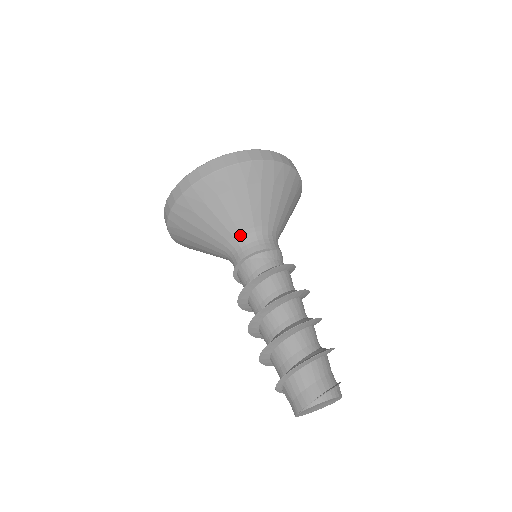
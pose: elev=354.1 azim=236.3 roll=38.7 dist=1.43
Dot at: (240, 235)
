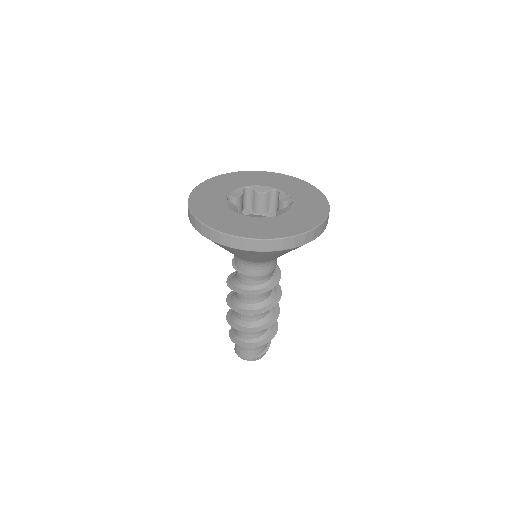
Dot at: occluded
